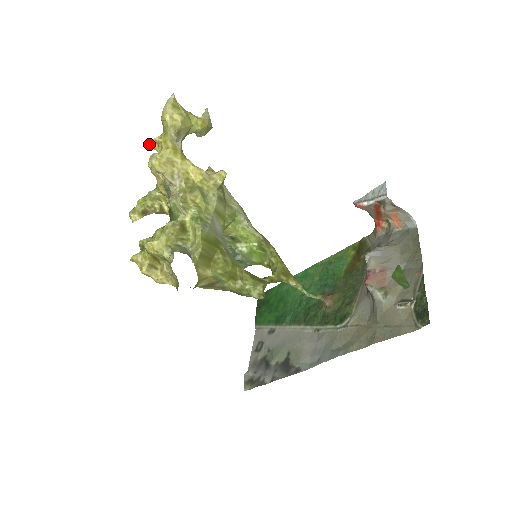
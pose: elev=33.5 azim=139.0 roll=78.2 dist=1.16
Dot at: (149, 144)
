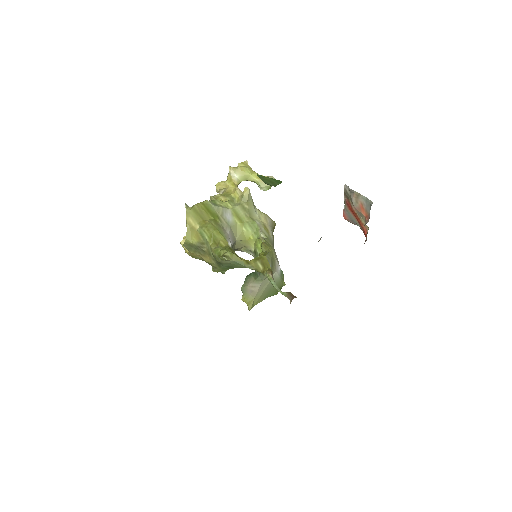
Dot at: occluded
